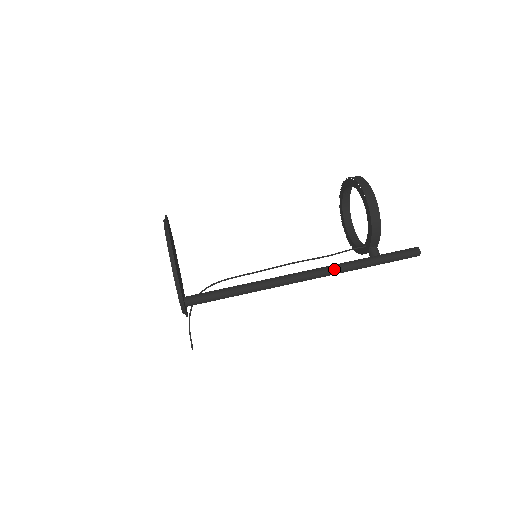
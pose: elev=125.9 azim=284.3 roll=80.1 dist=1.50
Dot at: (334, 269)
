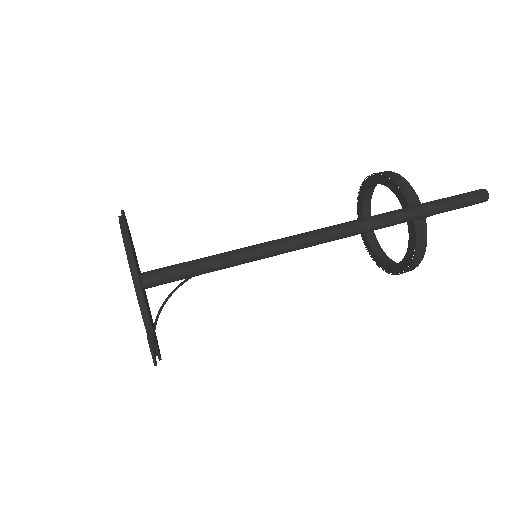
Dot at: (367, 217)
